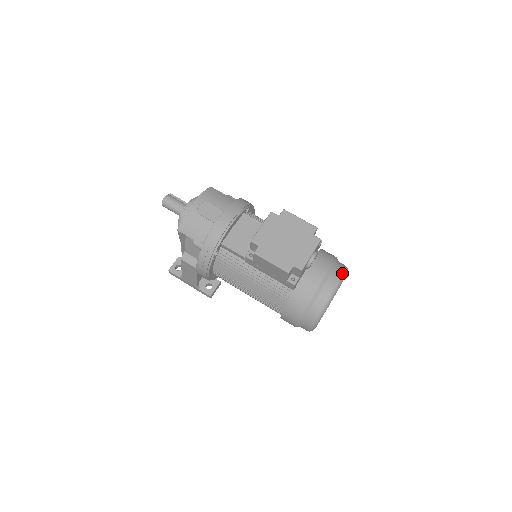
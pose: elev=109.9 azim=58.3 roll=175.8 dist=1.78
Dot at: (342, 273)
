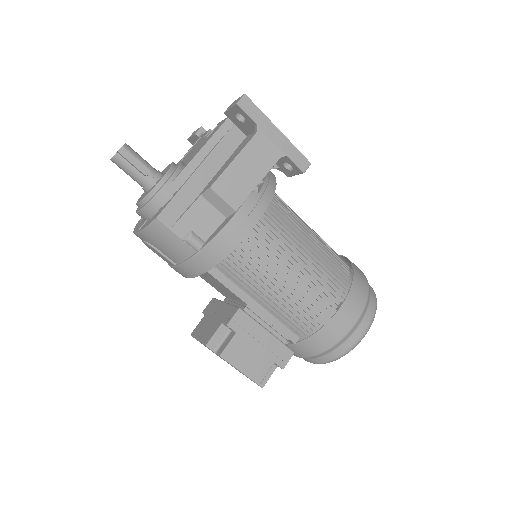
Dot at: (324, 363)
